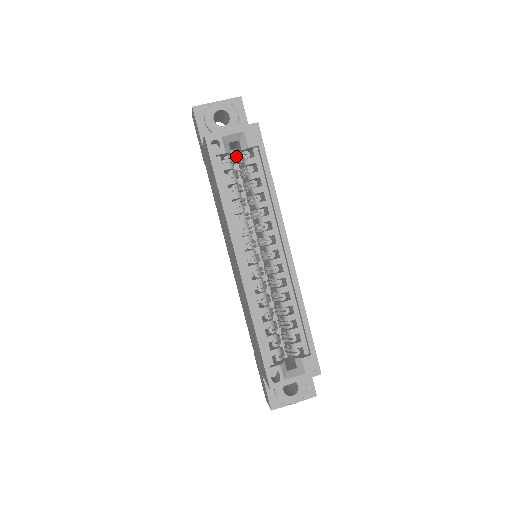
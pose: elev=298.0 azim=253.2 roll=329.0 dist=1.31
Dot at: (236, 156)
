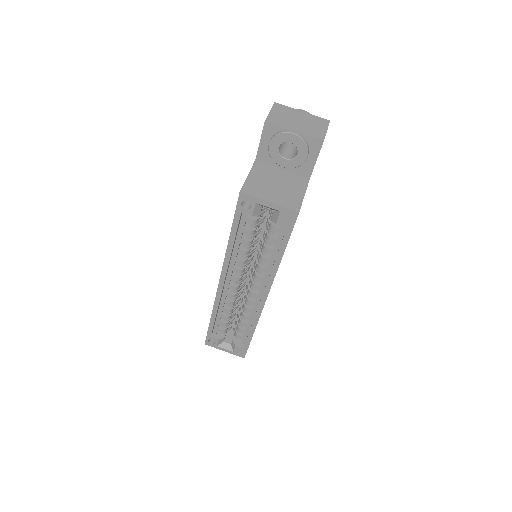
Dot at: occluded
